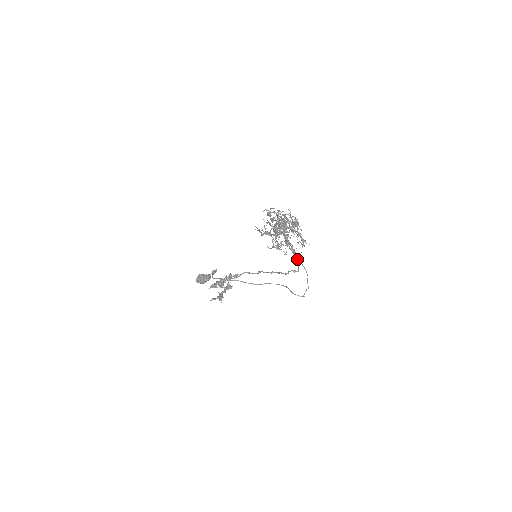
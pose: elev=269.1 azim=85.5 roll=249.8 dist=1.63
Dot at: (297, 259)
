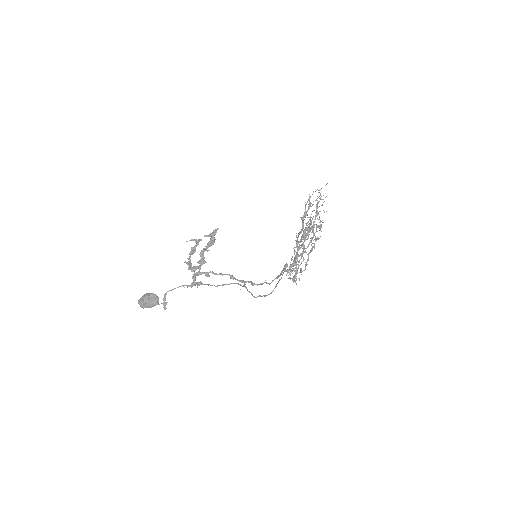
Dot at: (281, 274)
